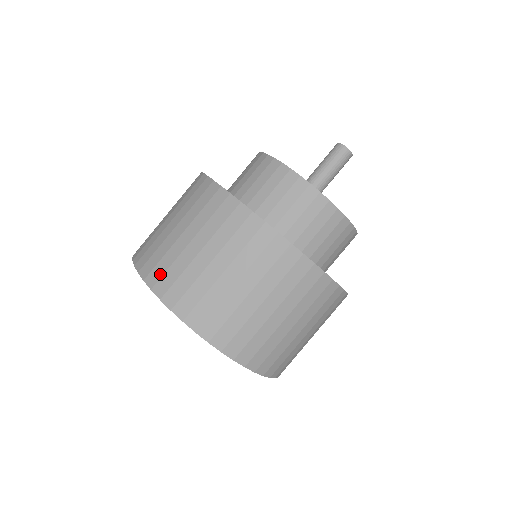
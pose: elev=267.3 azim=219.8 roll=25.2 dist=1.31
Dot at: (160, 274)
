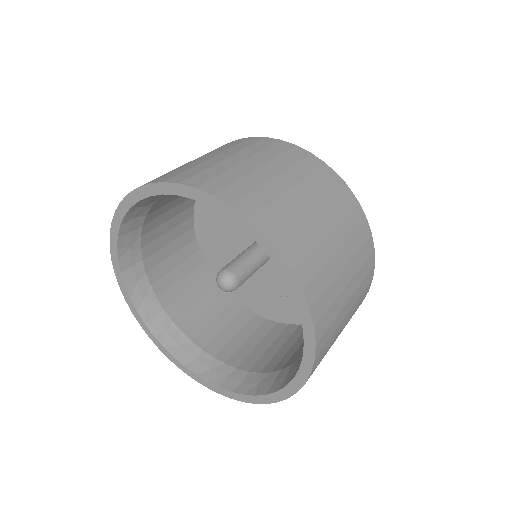
Dot at: occluded
